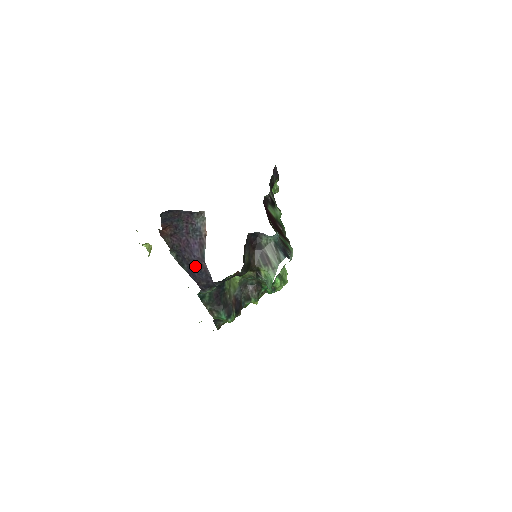
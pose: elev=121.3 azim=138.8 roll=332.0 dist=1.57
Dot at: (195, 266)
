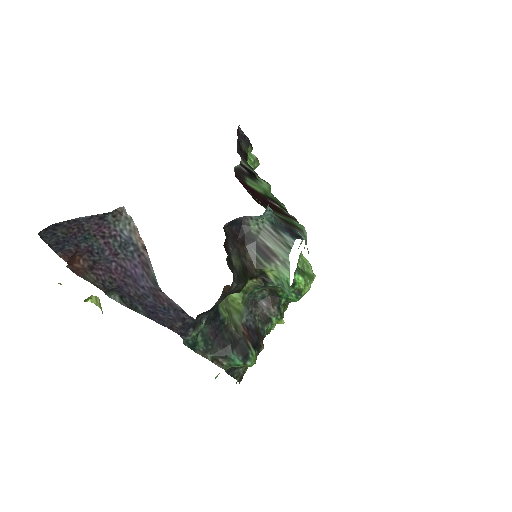
Dot at: (152, 303)
